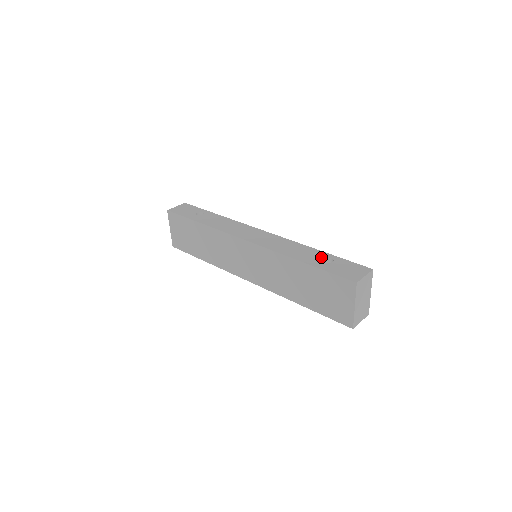
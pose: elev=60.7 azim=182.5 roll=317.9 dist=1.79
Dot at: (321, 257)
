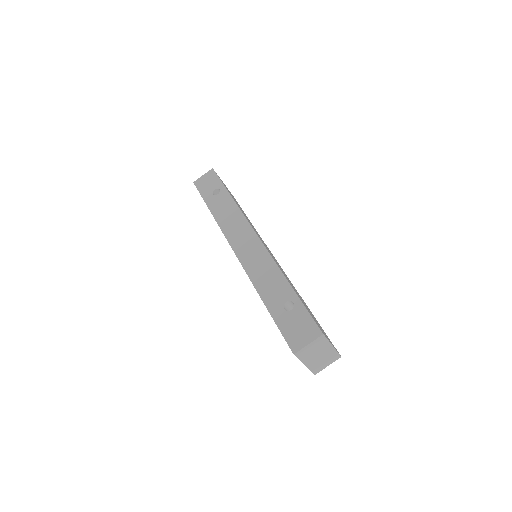
Dot at: (284, 298)
